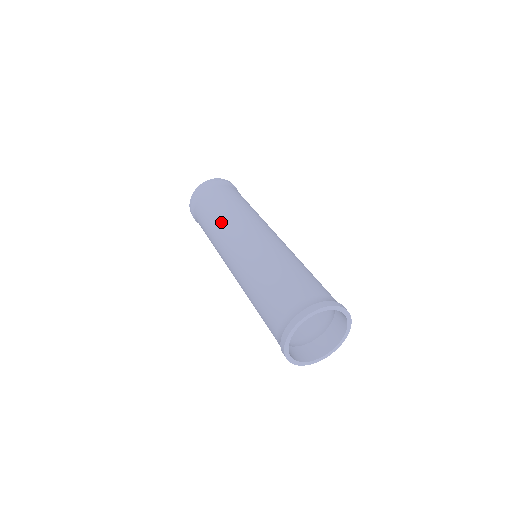
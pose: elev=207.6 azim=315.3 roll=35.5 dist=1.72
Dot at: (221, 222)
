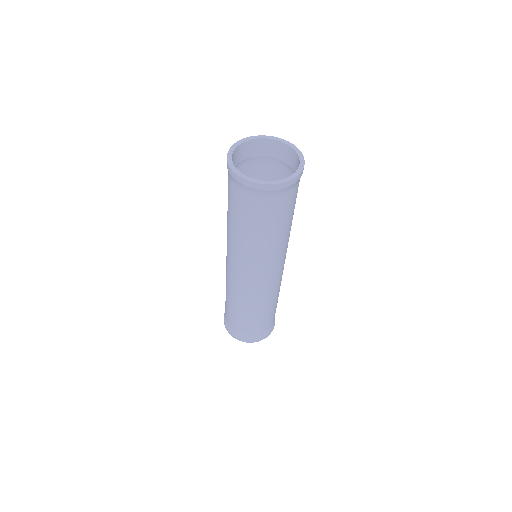
Dot at: occluded
